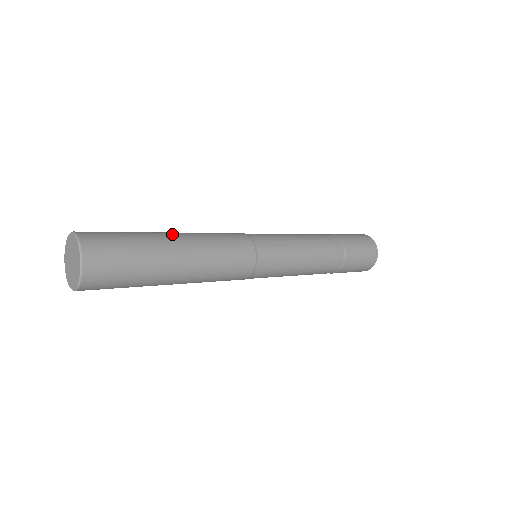
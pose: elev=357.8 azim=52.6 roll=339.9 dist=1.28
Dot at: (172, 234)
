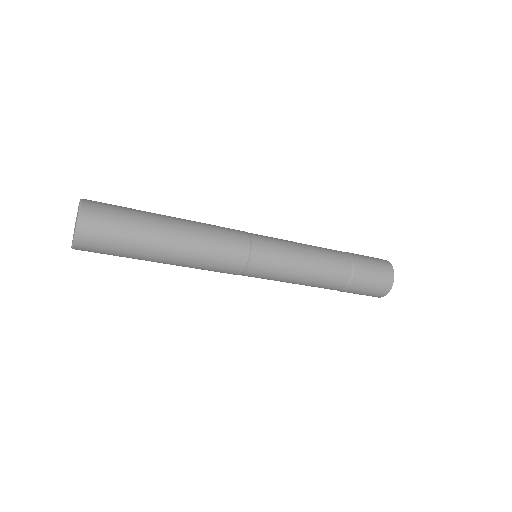
Dot at: occluded
